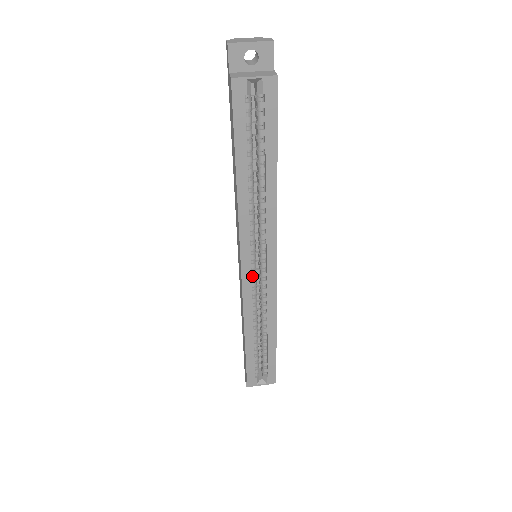
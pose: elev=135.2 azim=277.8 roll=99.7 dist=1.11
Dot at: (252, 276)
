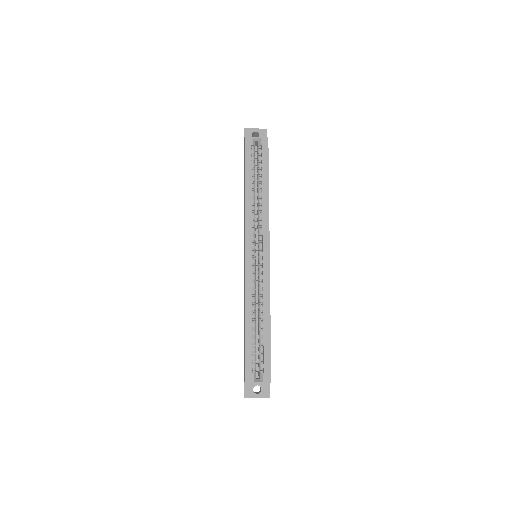
Dot at: (252, 262)
